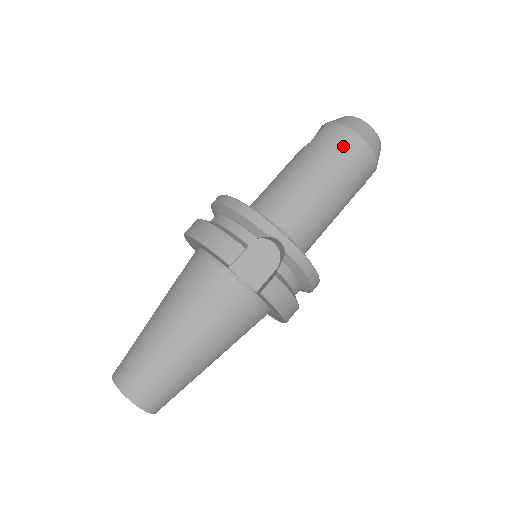
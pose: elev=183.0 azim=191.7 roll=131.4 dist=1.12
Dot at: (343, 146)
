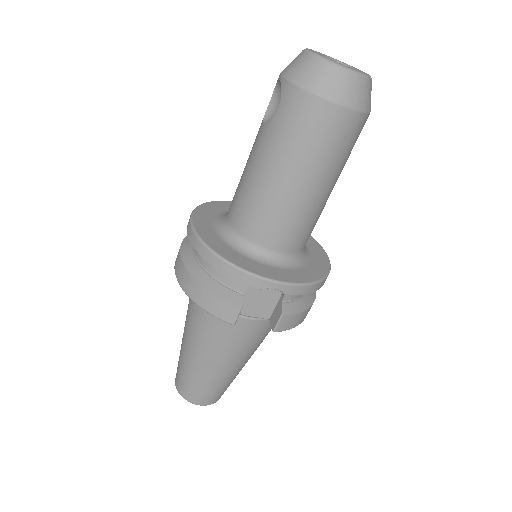
Dot at: (316, 127)
